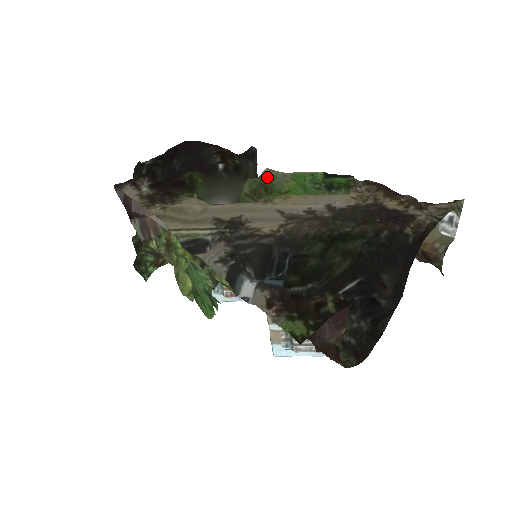
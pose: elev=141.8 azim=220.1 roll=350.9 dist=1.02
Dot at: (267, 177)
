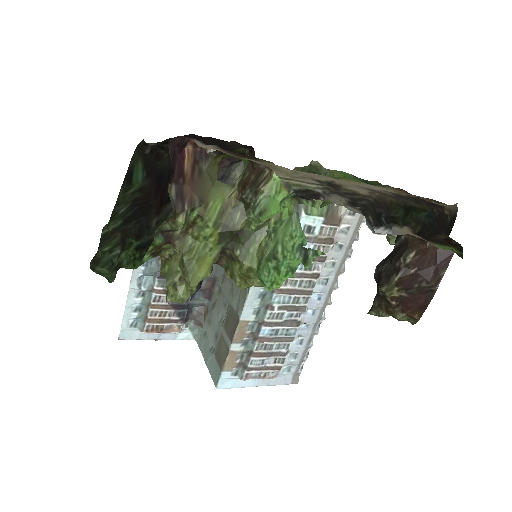
Dot at: (316, 167)
